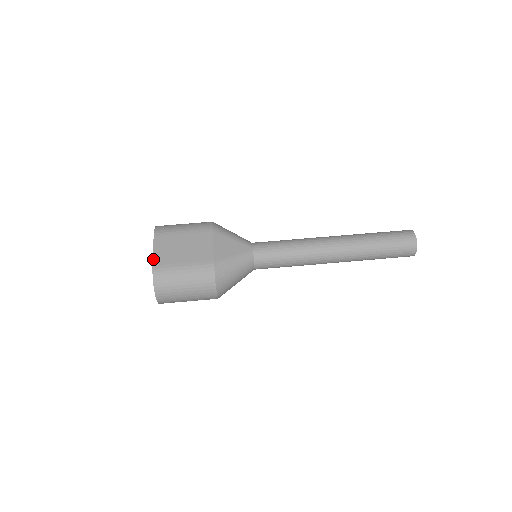
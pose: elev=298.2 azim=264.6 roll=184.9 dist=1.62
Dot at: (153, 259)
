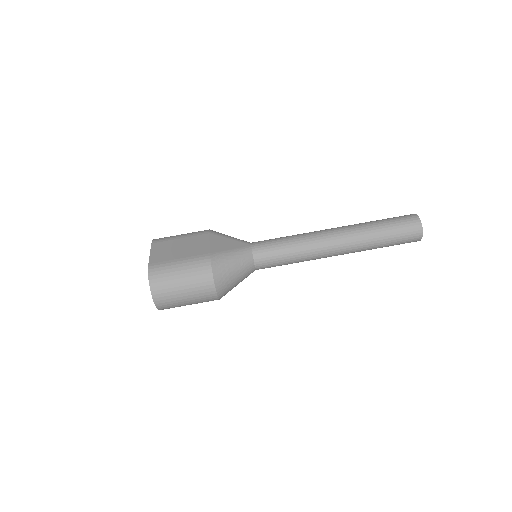
Dot at: (149, 259)
